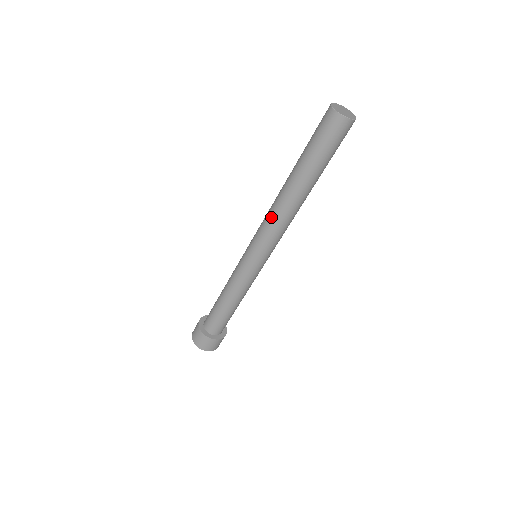
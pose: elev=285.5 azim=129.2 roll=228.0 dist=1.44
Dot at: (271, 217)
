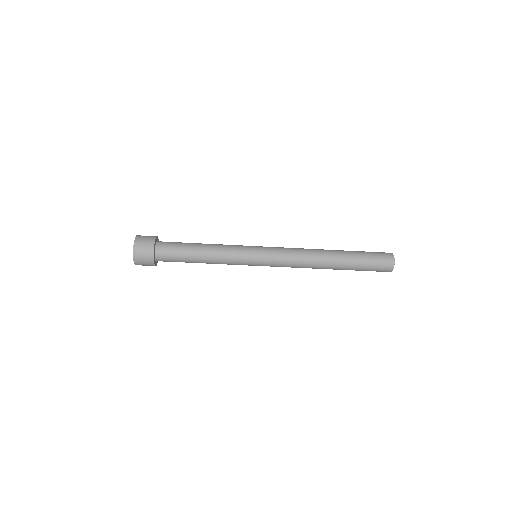
Dot at: (302, 253)
